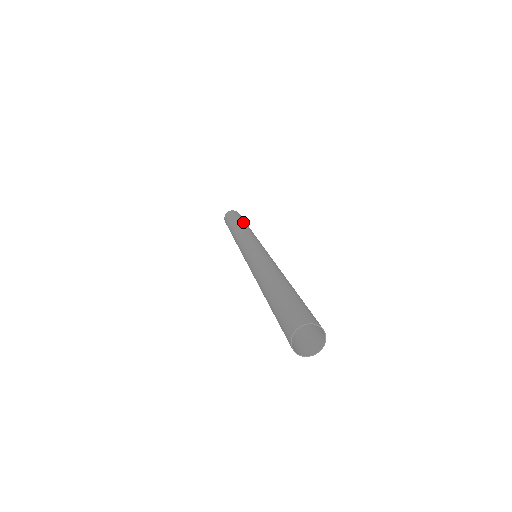
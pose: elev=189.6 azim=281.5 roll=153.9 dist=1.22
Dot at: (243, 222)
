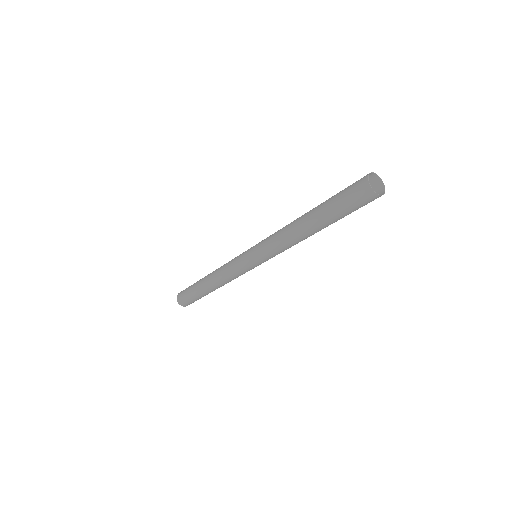
Dot at: occluded
